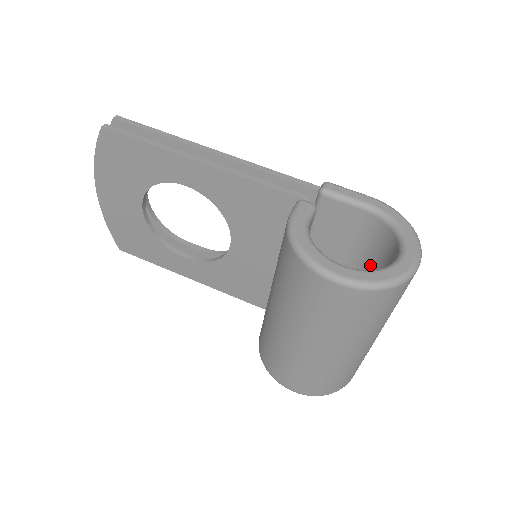
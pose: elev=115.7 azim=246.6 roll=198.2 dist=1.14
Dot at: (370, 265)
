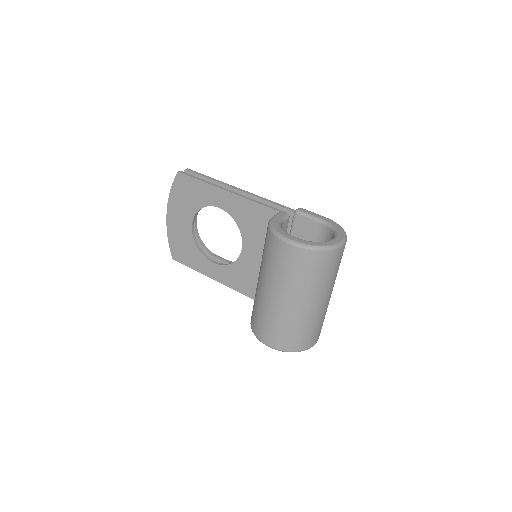
Dot at: occluded
